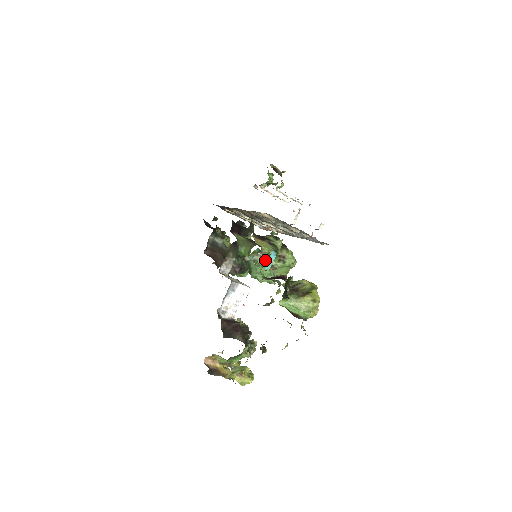
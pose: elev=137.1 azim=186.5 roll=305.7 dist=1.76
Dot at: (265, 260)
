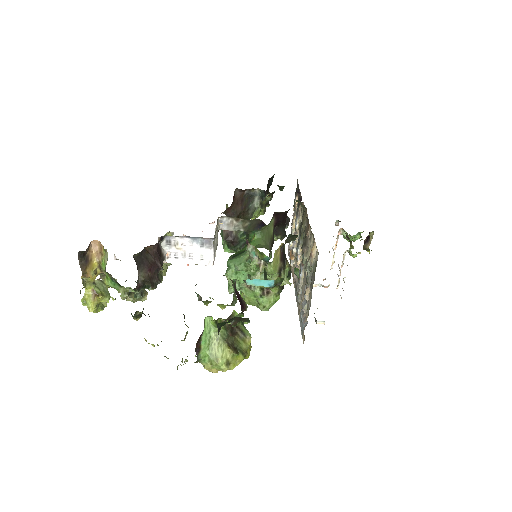
Dot at: (256, 271)
